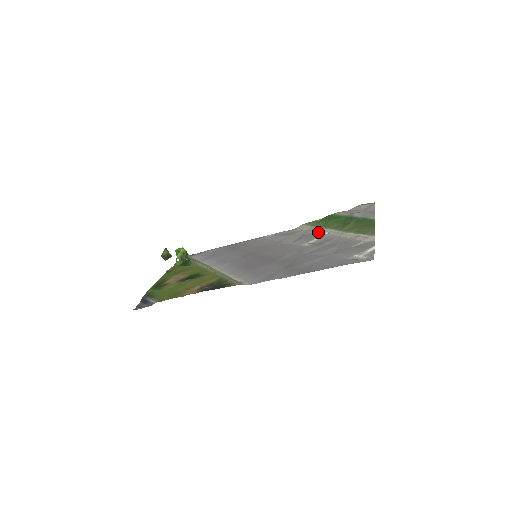
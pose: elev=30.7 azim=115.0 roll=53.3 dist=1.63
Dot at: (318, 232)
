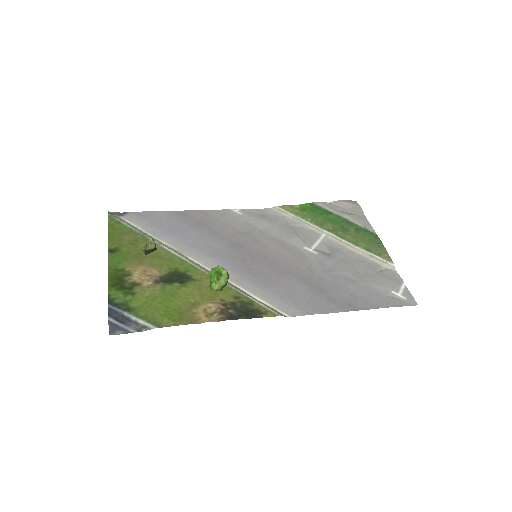
Dot at: (310, 229)
